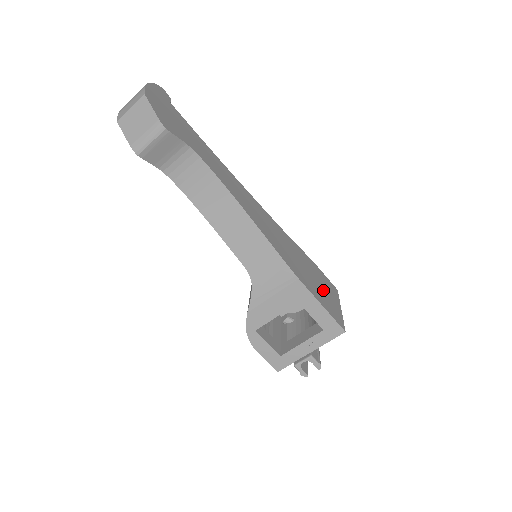
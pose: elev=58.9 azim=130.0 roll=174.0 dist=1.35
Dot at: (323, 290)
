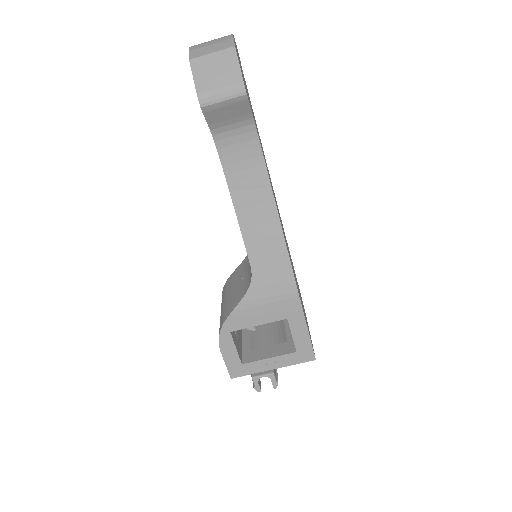
Dot at: occluded
